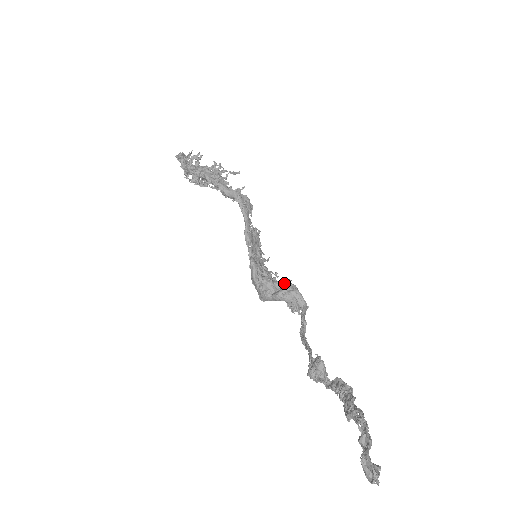
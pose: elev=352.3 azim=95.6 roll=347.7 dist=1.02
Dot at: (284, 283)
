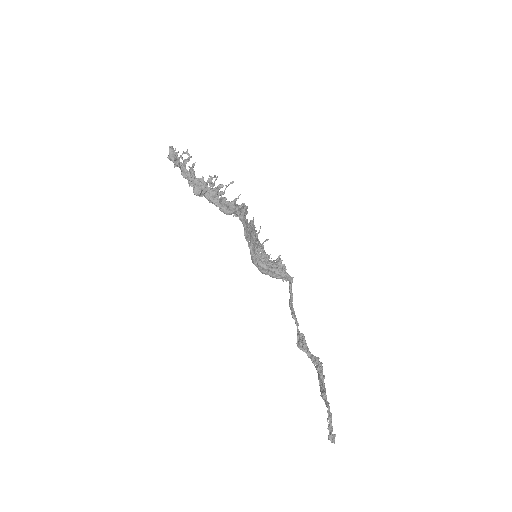
Dot at: (277, 268)
